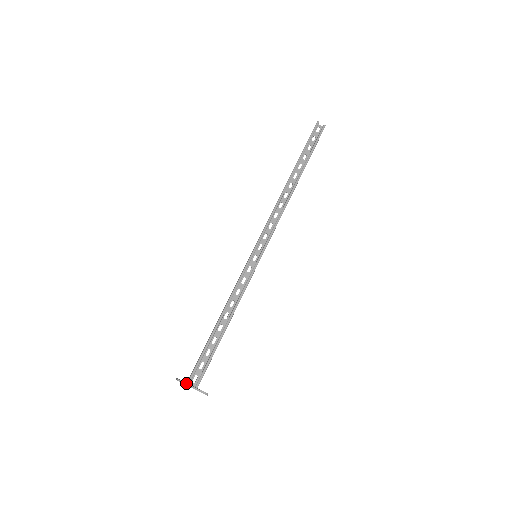
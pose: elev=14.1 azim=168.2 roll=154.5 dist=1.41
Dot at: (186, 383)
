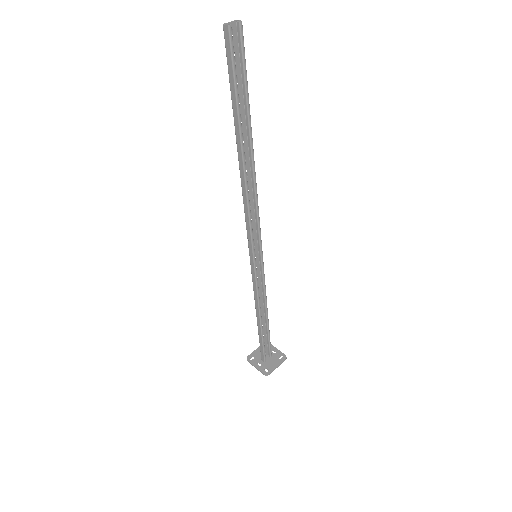
Dot at: occluded
